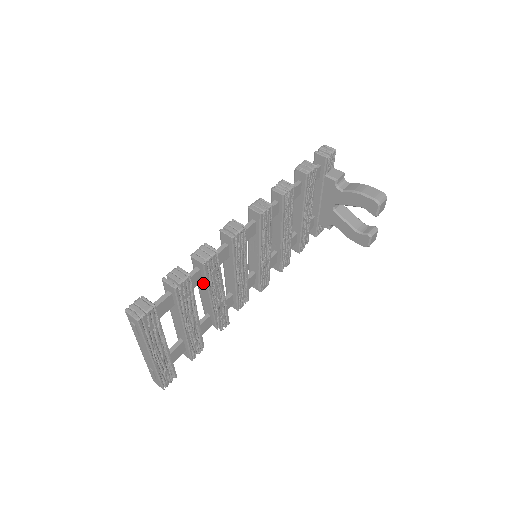
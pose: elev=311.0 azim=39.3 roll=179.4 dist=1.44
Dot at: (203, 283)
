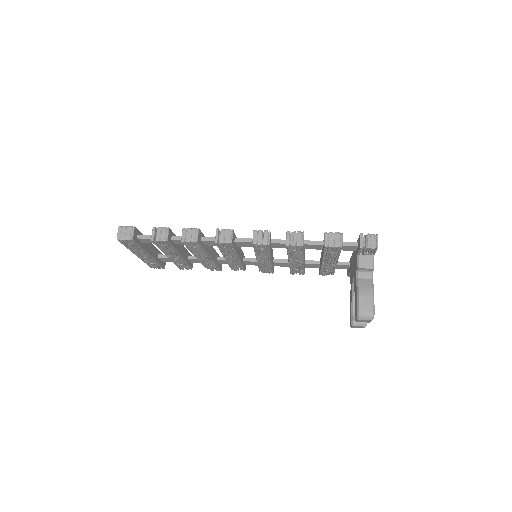
Dot at: occluded
